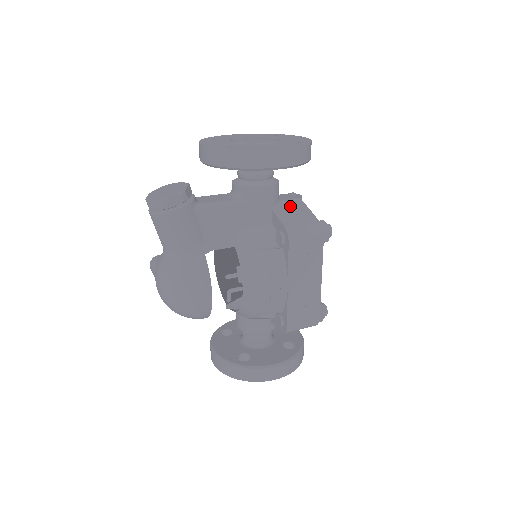
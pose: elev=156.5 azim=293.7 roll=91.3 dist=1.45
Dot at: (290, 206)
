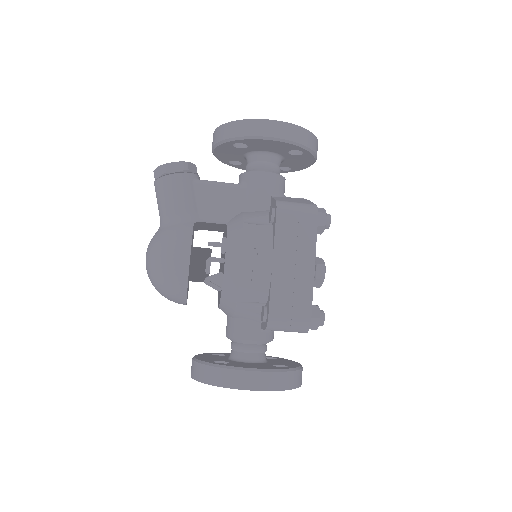
Dot at: (292, 198)
